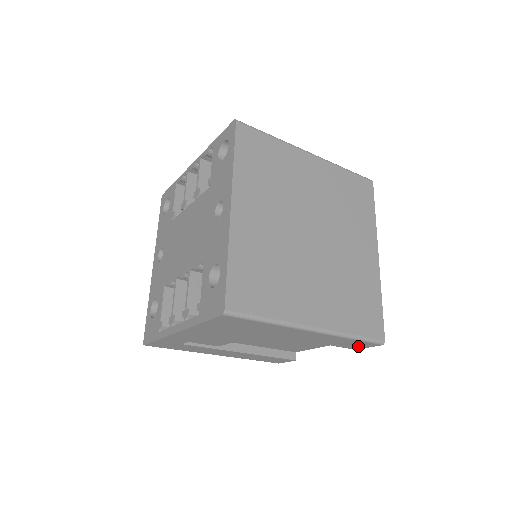
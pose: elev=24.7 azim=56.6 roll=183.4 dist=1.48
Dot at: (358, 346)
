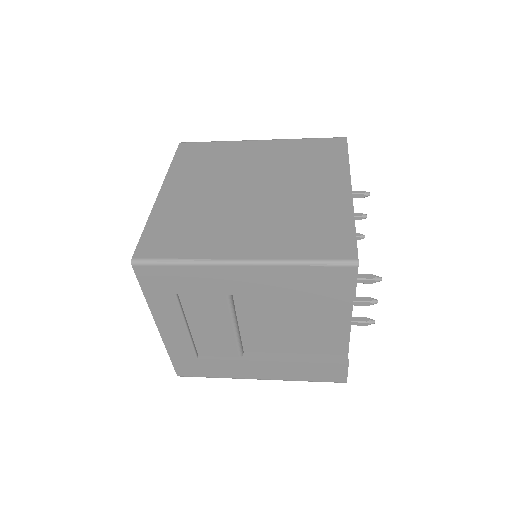
Dot at: (341, 284)
